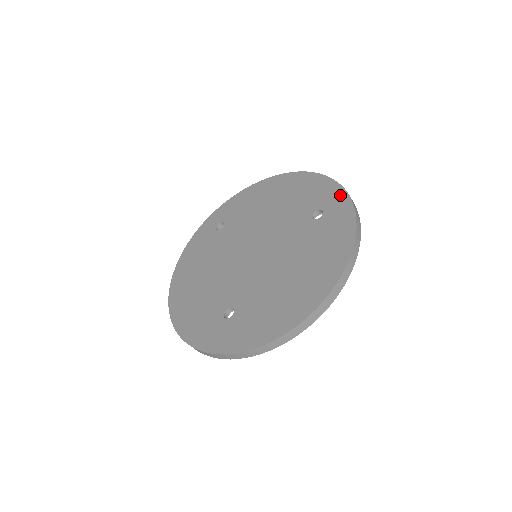
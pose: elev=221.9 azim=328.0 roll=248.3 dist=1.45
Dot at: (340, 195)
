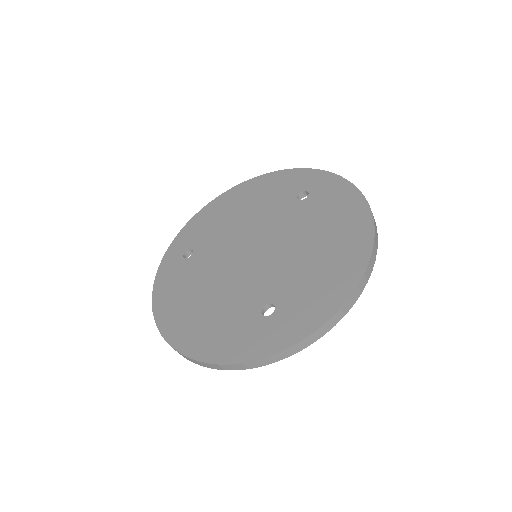
Dot at: (315, 174)
